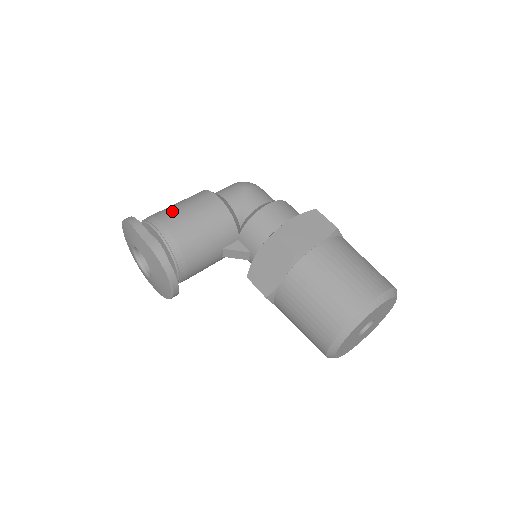
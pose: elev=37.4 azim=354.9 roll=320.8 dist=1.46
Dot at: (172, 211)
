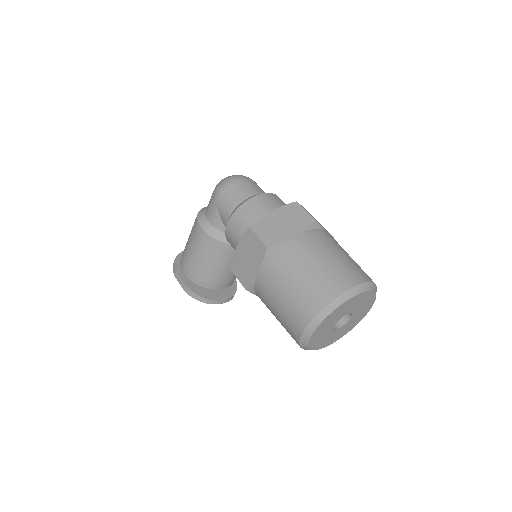
Dot at: (185, 252)
